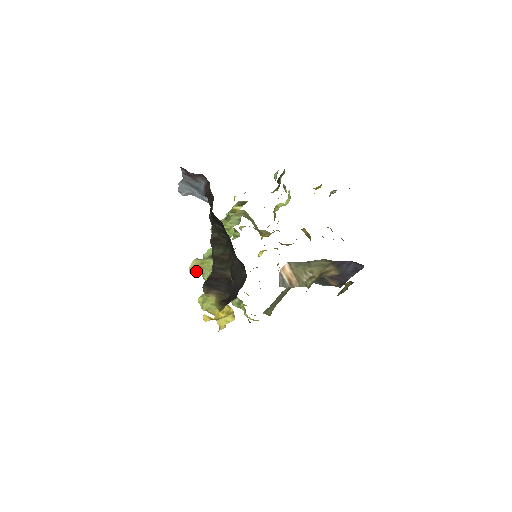
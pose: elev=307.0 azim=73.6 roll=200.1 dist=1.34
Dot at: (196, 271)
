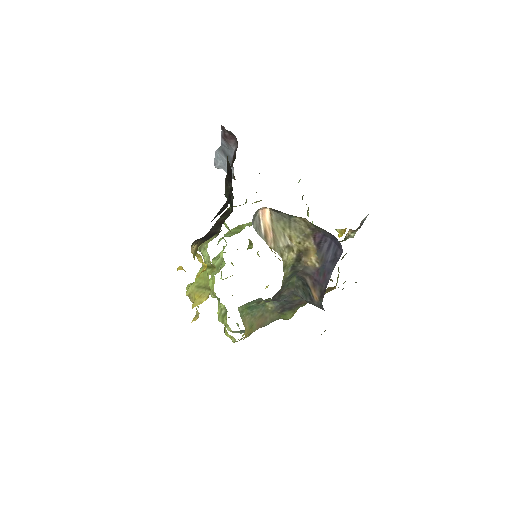
Dot at: occluded
